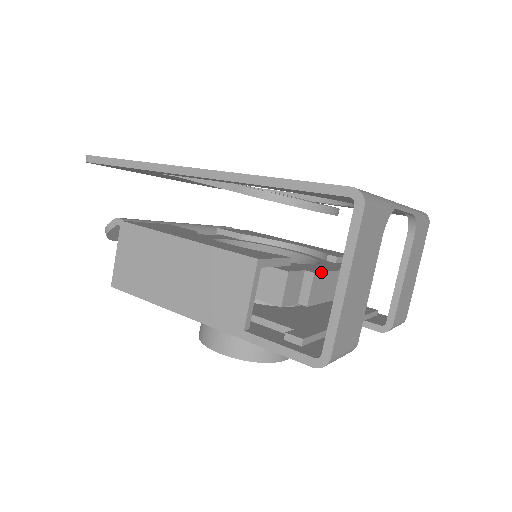
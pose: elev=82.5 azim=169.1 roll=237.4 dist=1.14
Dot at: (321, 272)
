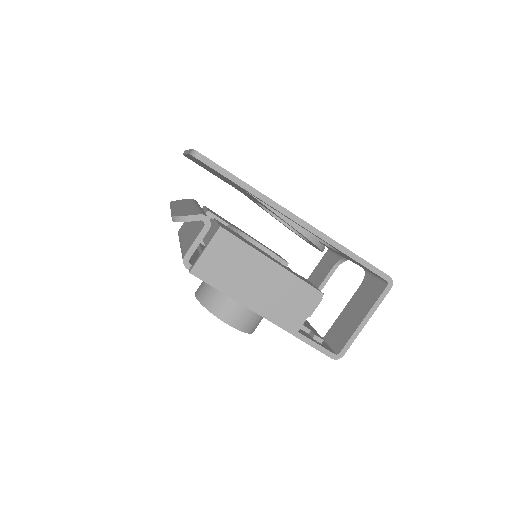
Dot at: occluded
